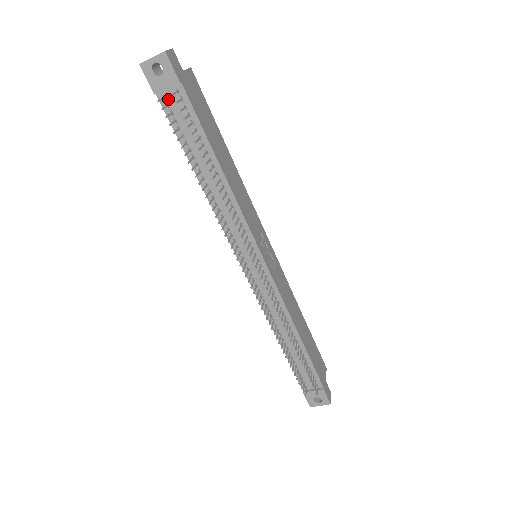
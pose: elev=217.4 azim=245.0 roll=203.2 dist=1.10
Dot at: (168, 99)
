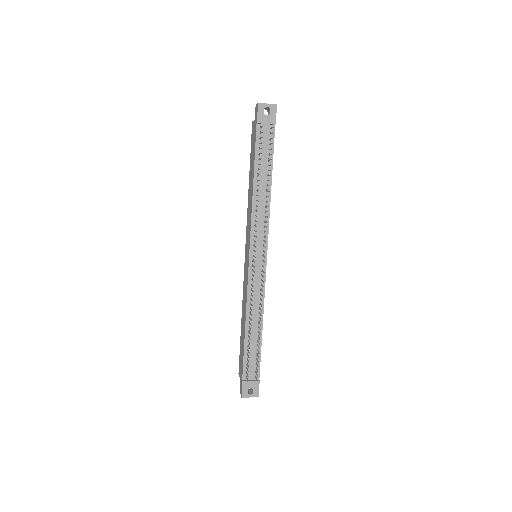
Dot at: (262, 130)
